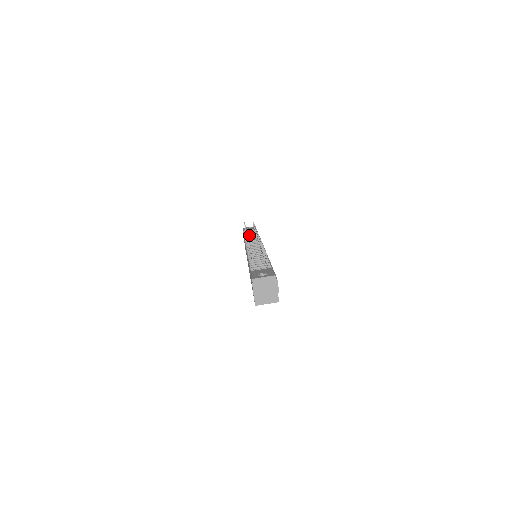
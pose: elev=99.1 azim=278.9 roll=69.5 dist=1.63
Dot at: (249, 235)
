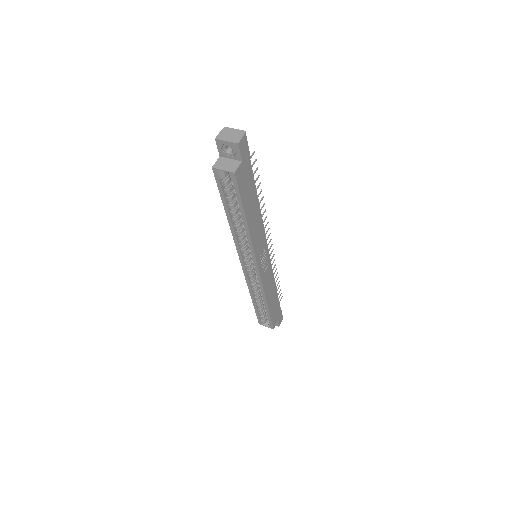
Dot at: occluded
